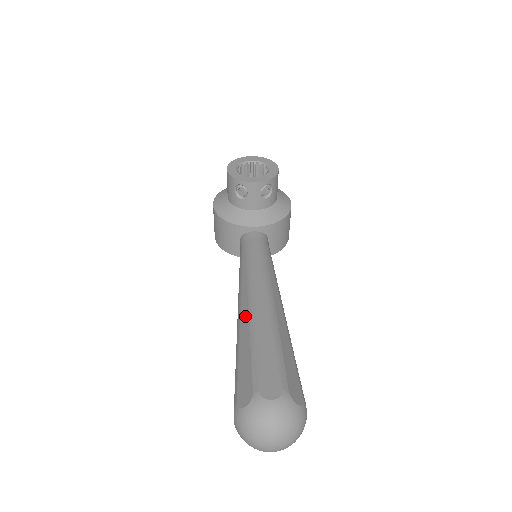
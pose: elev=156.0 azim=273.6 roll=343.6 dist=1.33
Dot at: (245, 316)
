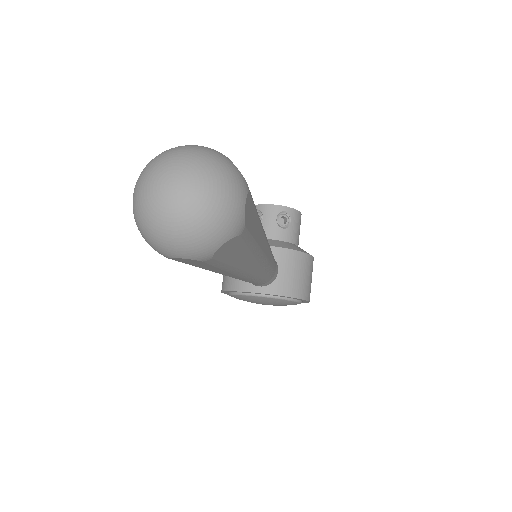
Dot at: occluded
